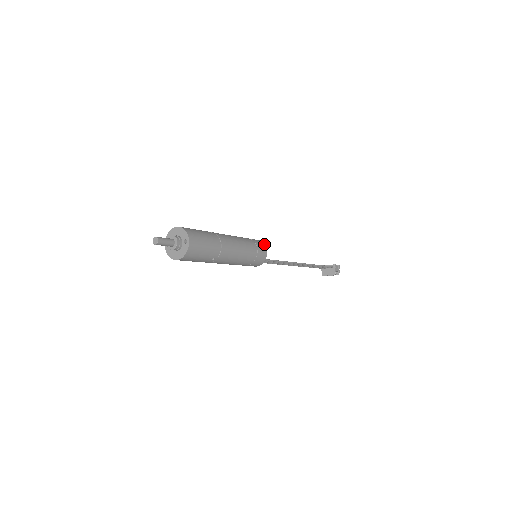
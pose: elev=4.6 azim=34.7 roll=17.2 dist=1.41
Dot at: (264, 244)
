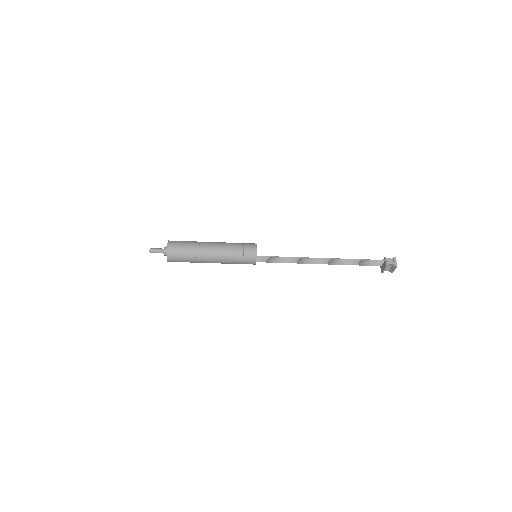
Dot at: (256, 244)
